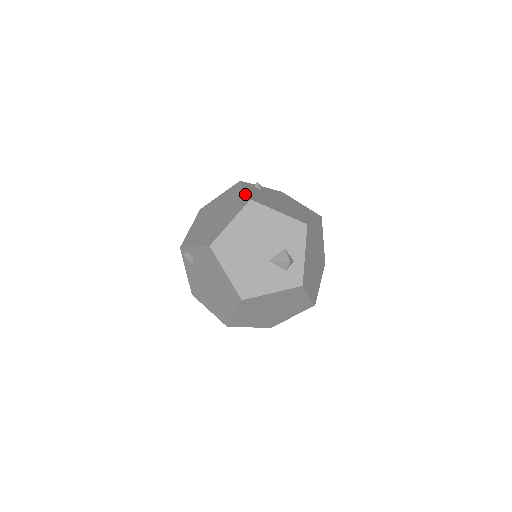
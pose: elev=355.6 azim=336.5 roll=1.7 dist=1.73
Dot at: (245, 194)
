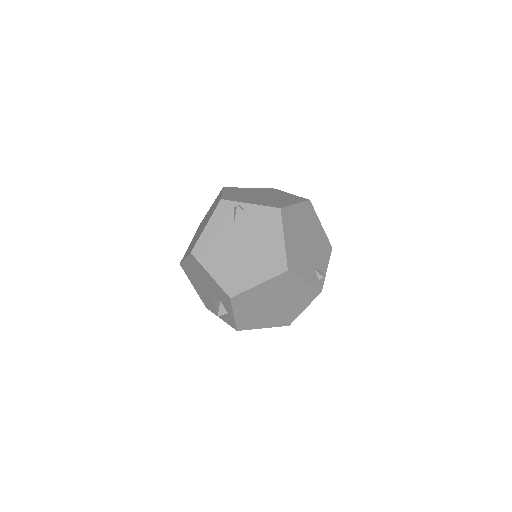
Dot at: (200, 235)
